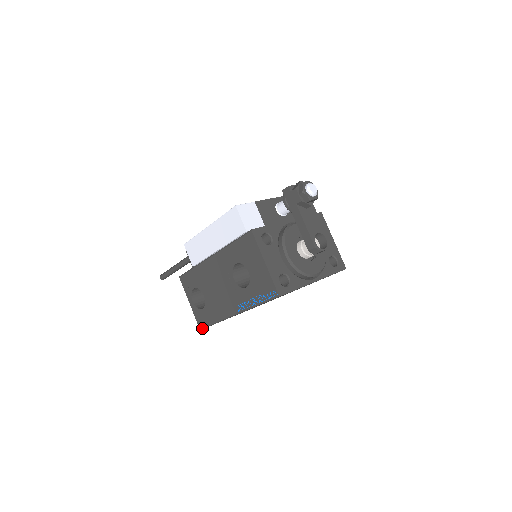
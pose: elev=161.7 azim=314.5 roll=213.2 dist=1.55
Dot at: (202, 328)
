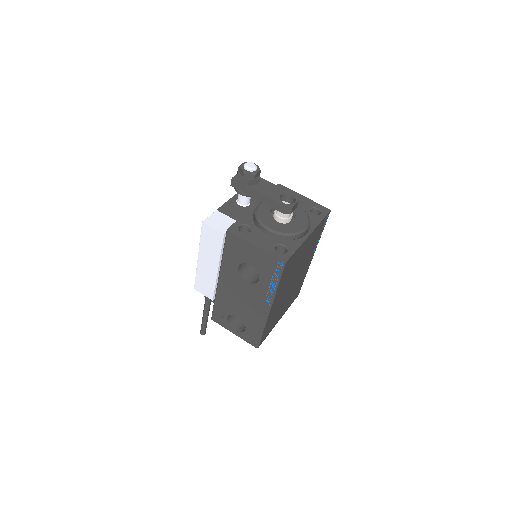
Dot at: (257, 346)
